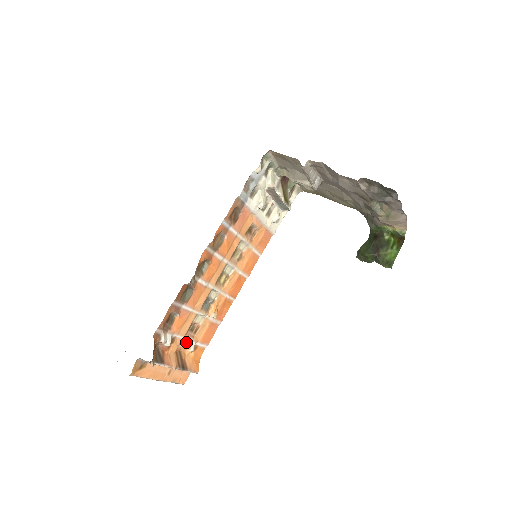
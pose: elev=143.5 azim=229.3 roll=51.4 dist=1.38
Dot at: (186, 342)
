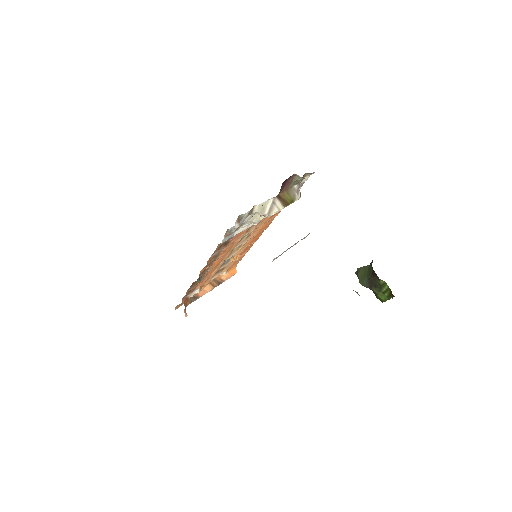
Dot at: occluded
